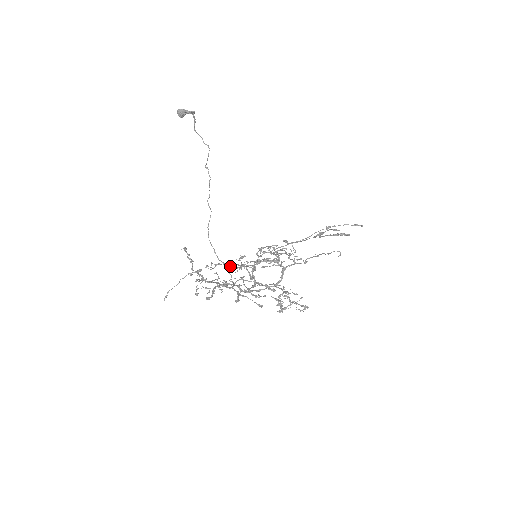
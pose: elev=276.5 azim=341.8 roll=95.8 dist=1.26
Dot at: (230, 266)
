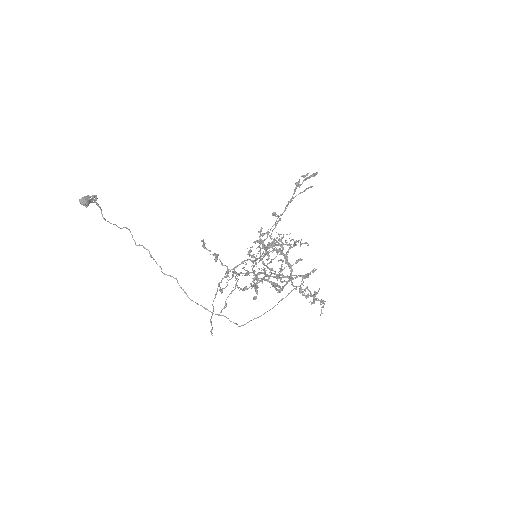
Dot at: (248, 259)
